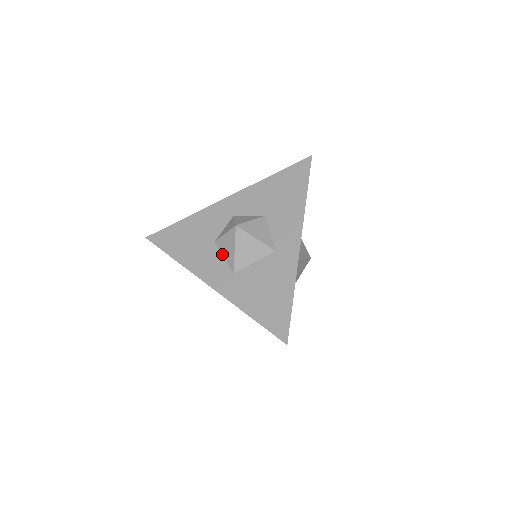
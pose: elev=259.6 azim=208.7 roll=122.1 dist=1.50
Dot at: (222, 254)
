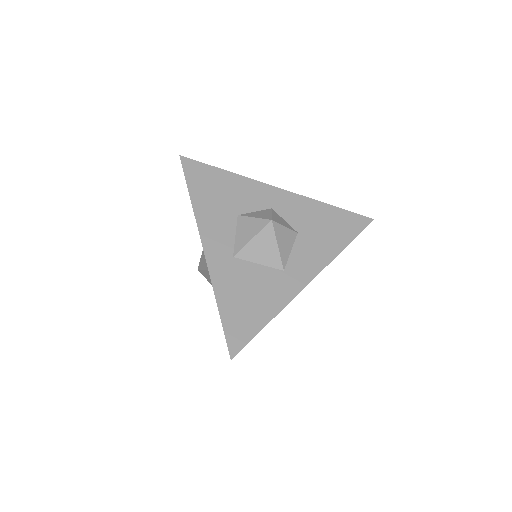
Dot at: (236, 231)
